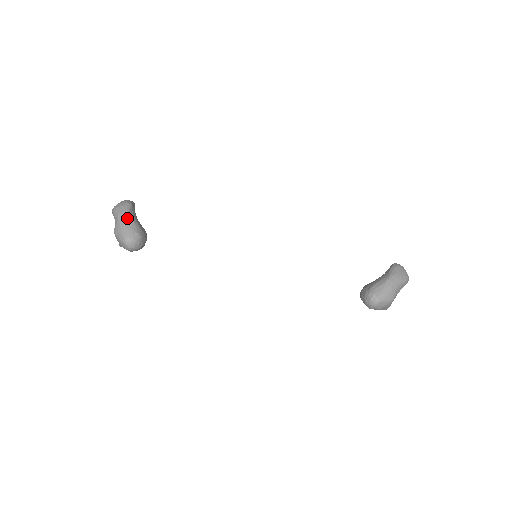
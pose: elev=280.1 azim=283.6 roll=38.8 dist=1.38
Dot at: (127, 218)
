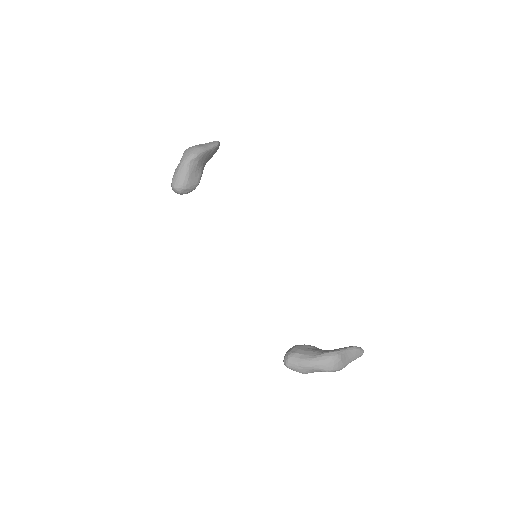
Dot at: (183, 168)
